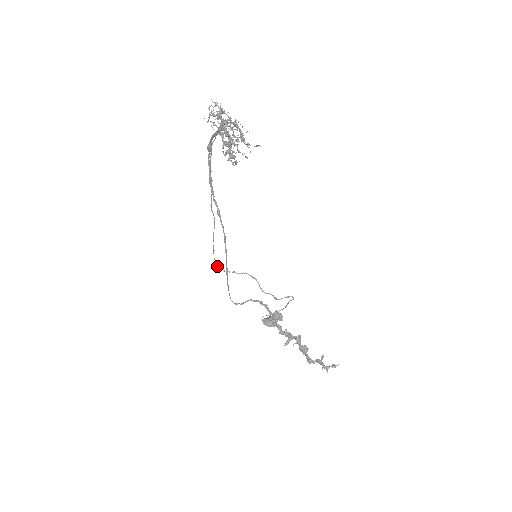
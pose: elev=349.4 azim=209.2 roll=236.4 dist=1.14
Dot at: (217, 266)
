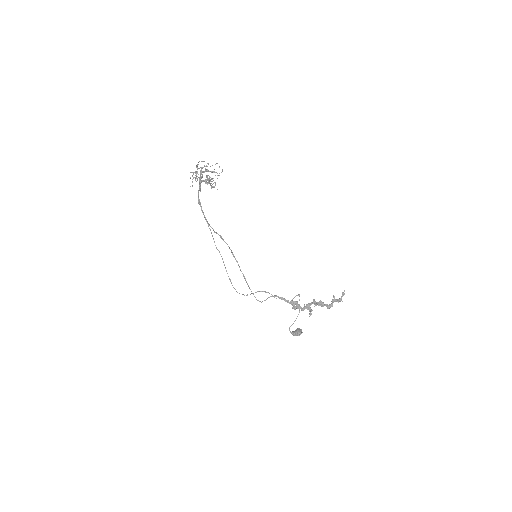
Dot at: occluded
